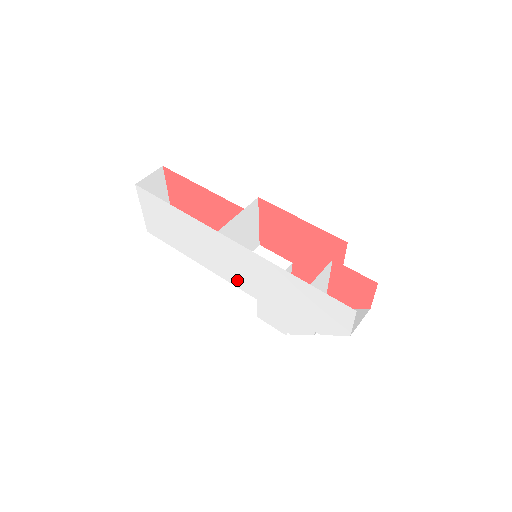
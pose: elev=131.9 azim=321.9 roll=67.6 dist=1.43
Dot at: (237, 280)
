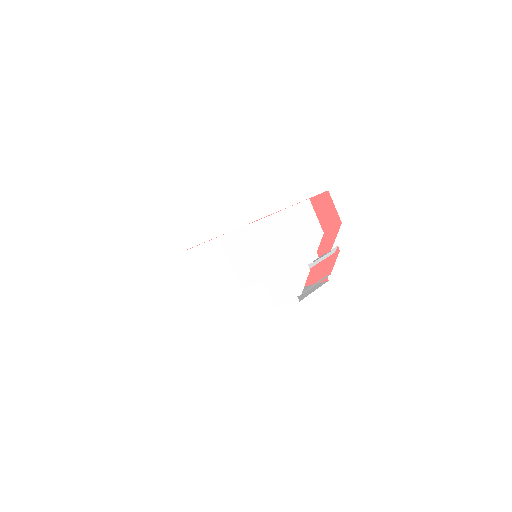
Dot at: (246, 277)
